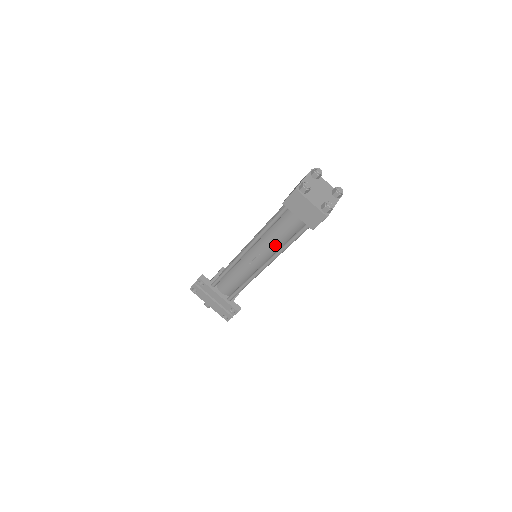
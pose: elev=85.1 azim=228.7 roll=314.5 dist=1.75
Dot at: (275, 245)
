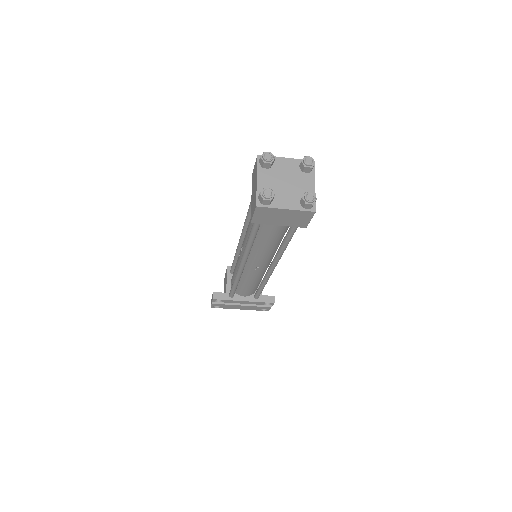
Dot at: (271, 249)
